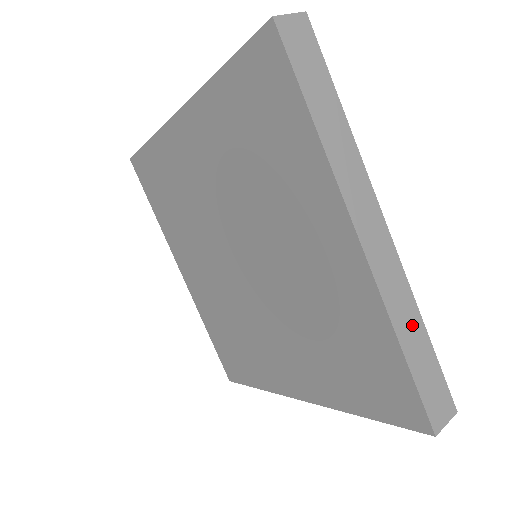
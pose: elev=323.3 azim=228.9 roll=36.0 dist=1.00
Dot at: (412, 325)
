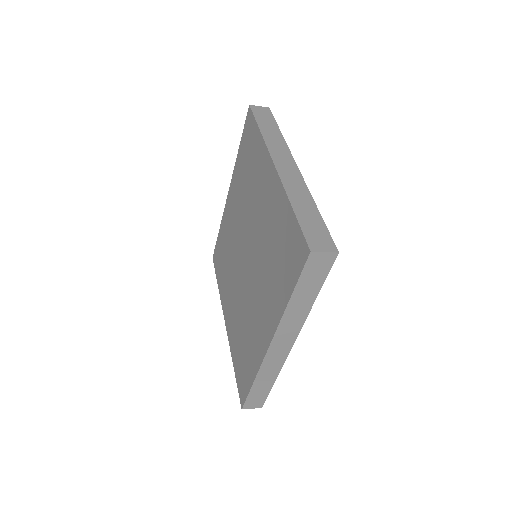
Dot at: (305, 202)
